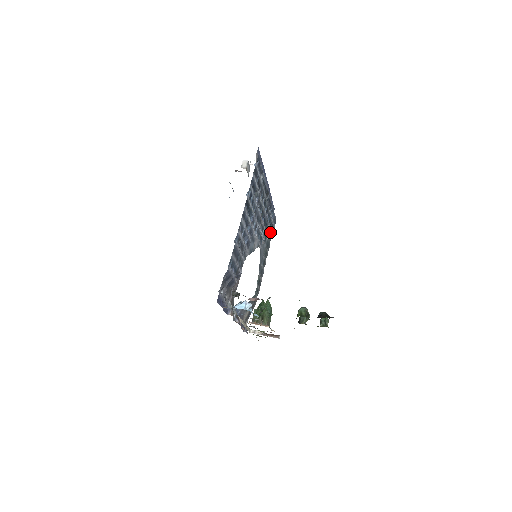
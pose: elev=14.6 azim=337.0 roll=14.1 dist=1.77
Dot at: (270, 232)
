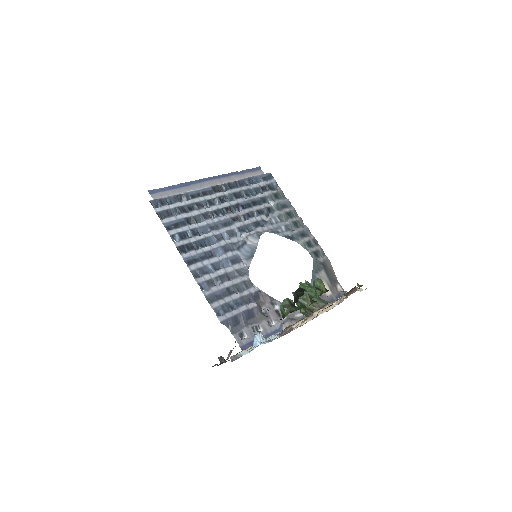
Dot at: (272, 194)
